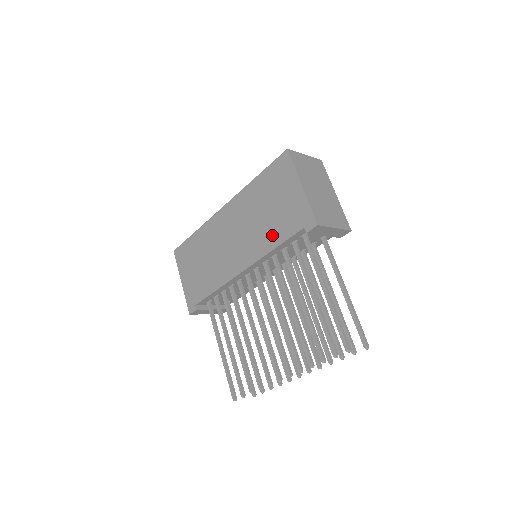
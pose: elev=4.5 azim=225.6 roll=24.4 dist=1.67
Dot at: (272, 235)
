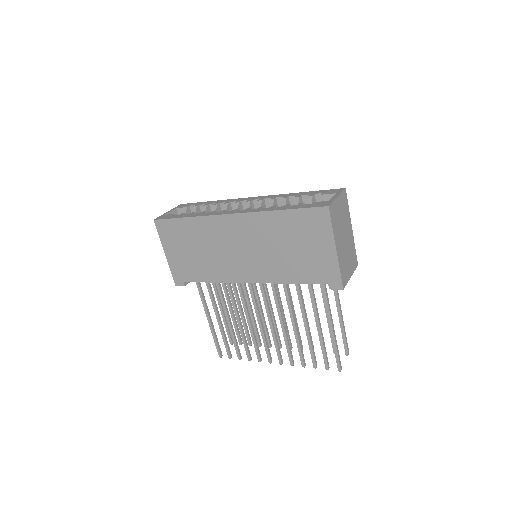
Dot at: (290, 272)
